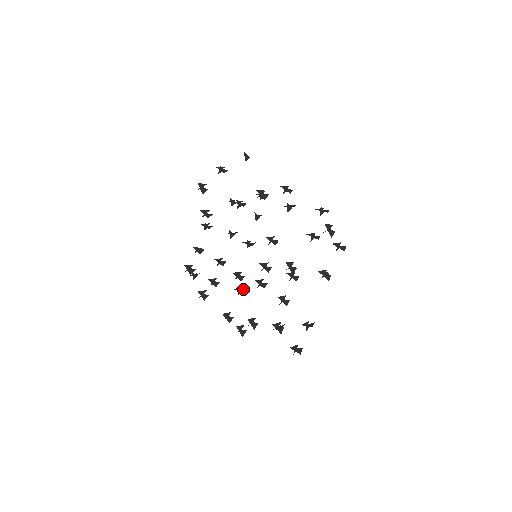
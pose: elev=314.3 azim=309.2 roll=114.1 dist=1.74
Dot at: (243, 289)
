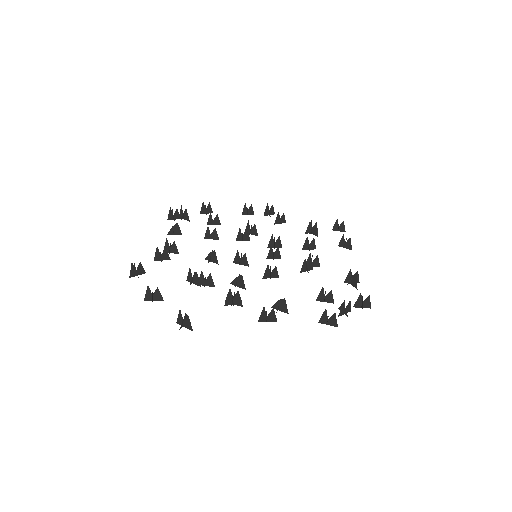
Dot at: (253, 229)
